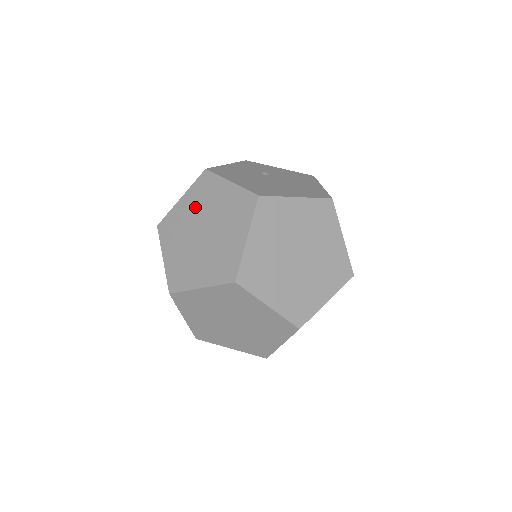
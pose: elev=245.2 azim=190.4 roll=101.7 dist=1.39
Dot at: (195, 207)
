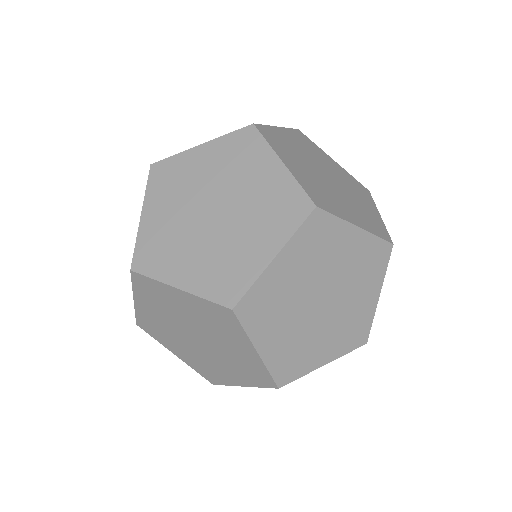
Dot at: occluded
